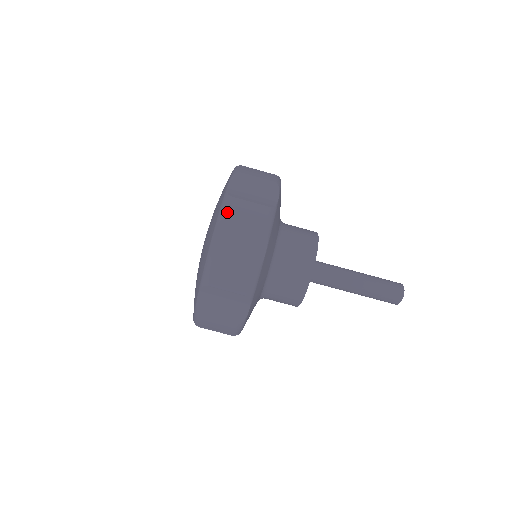
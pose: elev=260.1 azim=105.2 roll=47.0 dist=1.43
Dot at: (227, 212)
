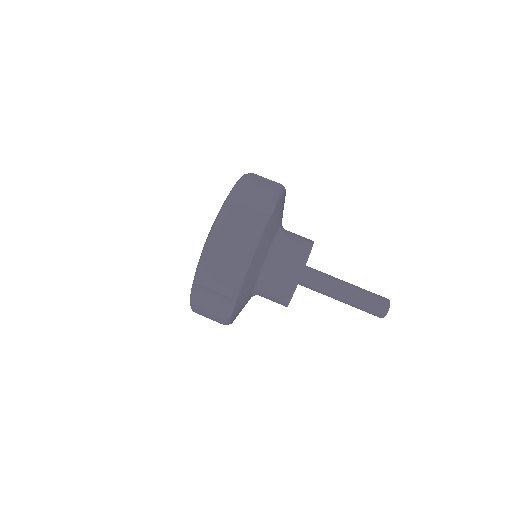
Dot at: (221, 222)
